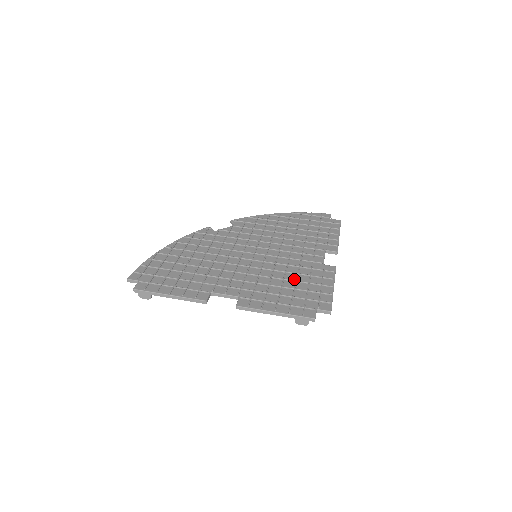
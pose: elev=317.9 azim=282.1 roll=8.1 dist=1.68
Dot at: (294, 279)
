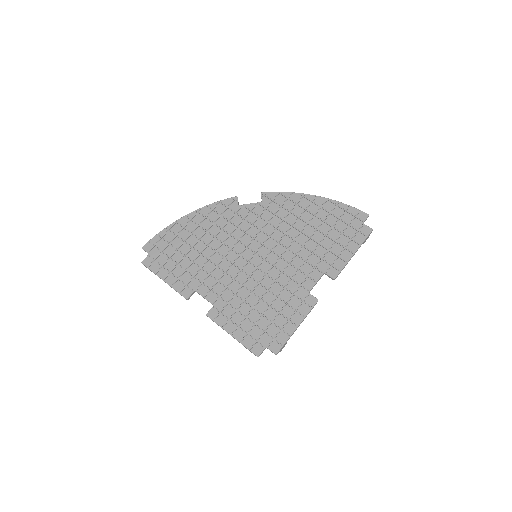
Dot at: (270, 302)
